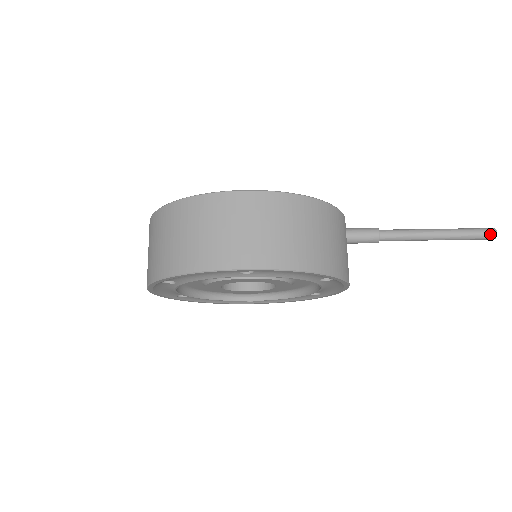
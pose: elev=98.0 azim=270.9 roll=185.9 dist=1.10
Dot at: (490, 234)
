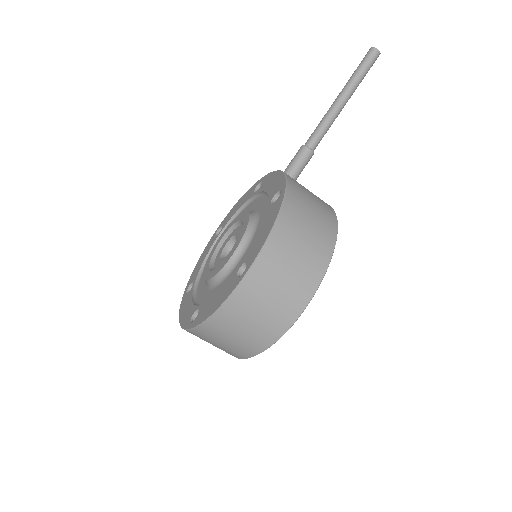
Dot at: (375, 57)
